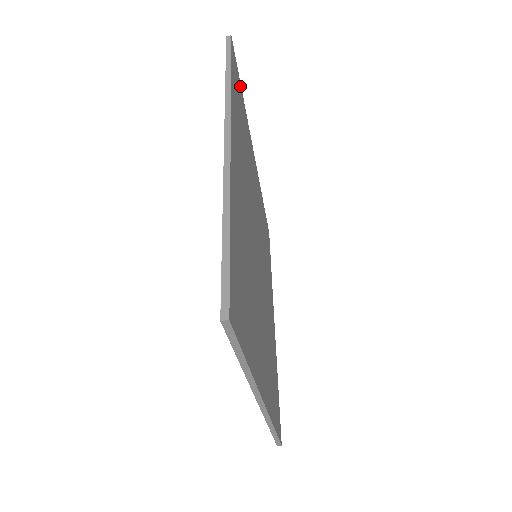
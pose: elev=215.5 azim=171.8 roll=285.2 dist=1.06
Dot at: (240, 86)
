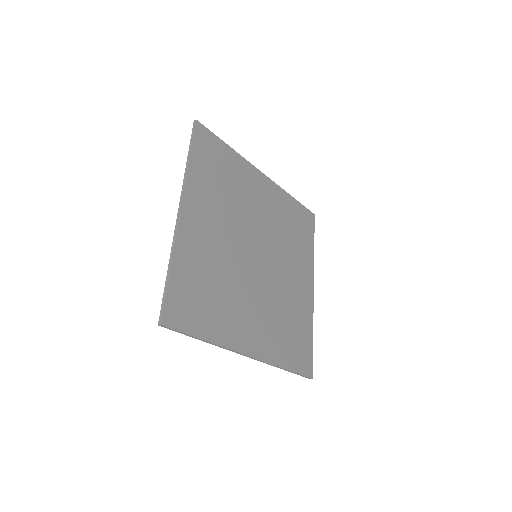
Dot at: (220, 143)
